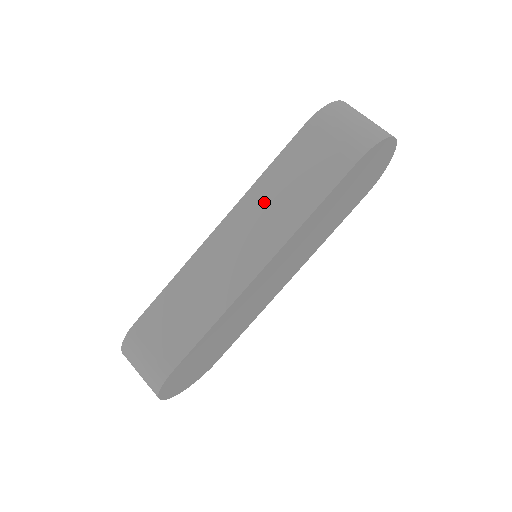
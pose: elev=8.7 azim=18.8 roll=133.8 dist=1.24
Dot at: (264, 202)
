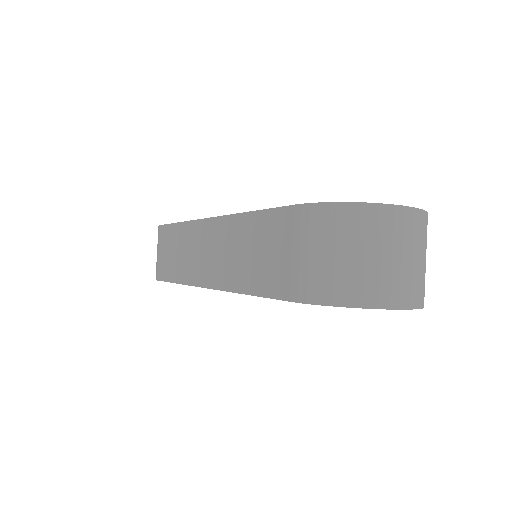
Dot at: (234, 239)
